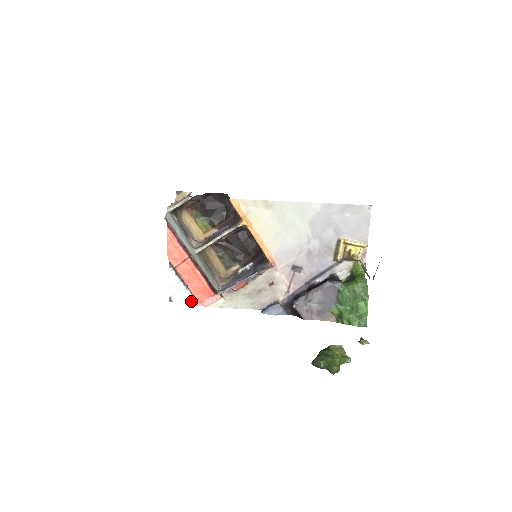
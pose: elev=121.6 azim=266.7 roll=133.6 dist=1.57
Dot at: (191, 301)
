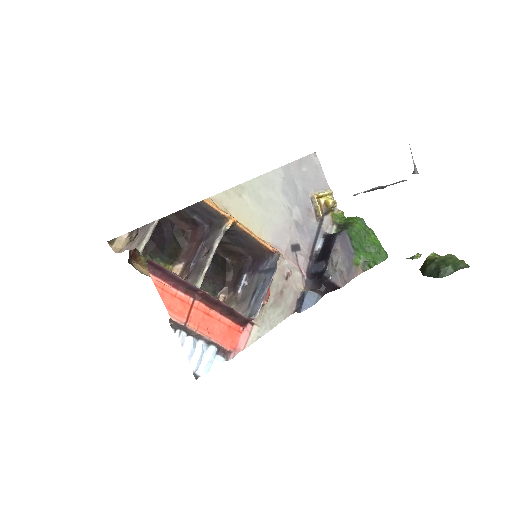
Dot at: (221, 358)
